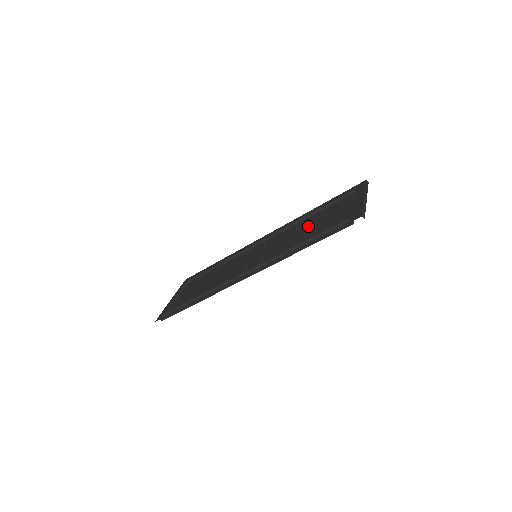
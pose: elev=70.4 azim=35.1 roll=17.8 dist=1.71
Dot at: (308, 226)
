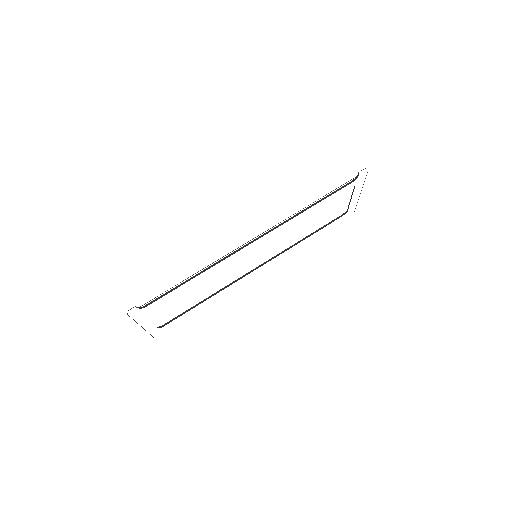
Dot at: occluded
